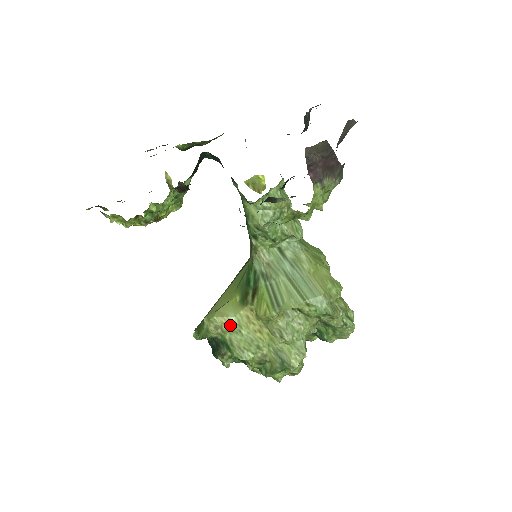
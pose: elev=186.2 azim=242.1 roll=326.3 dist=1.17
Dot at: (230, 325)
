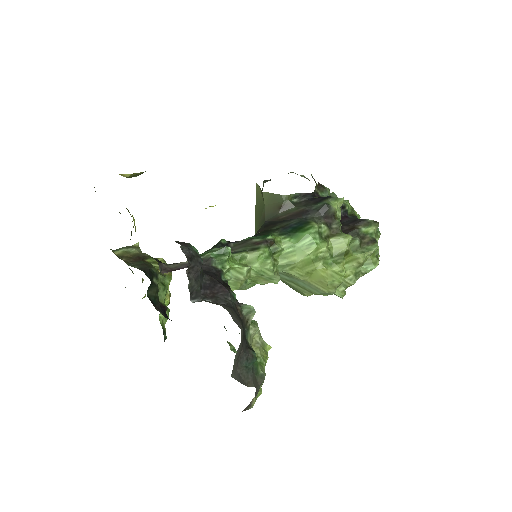
Dot at: occluded
